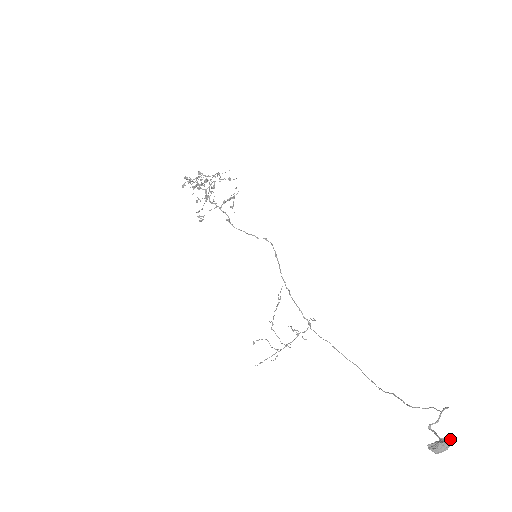
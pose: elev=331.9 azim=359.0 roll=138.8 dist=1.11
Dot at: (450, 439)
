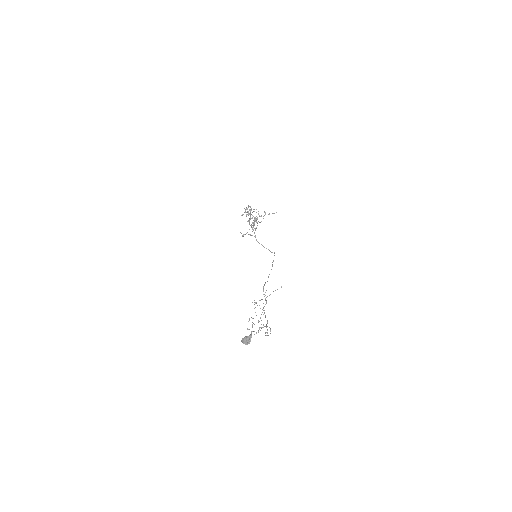
Dot at: occluded
